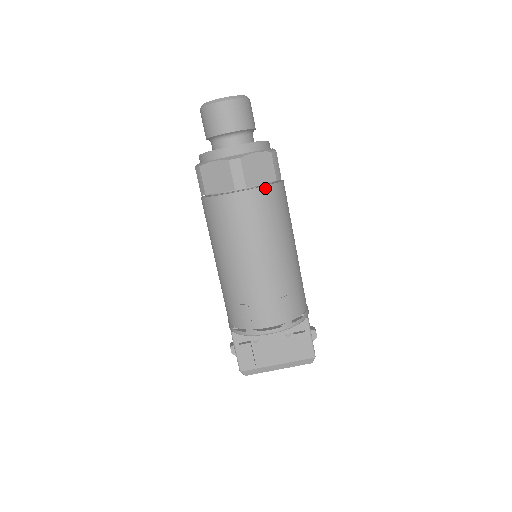
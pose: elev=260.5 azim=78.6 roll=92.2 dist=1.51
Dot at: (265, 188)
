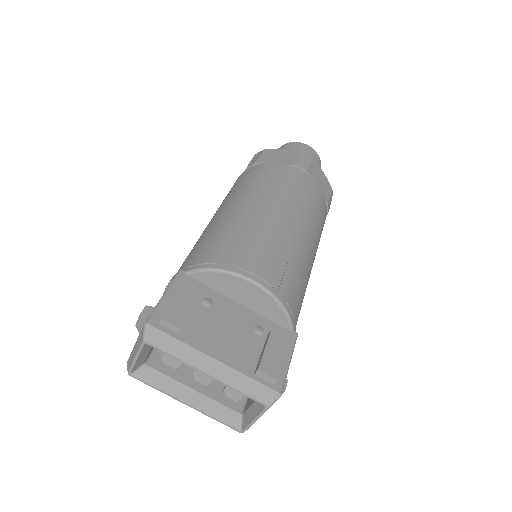
Dot at: (320, 190)
